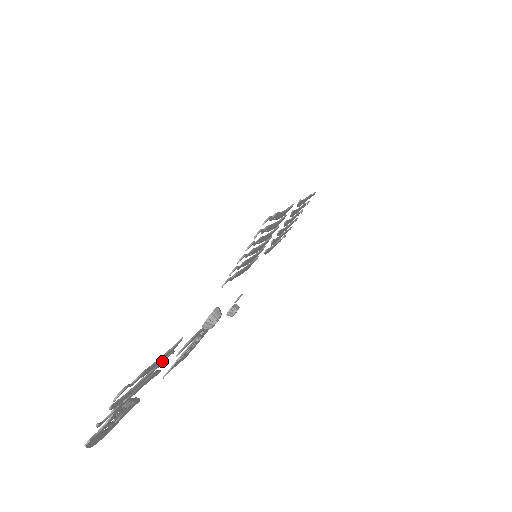
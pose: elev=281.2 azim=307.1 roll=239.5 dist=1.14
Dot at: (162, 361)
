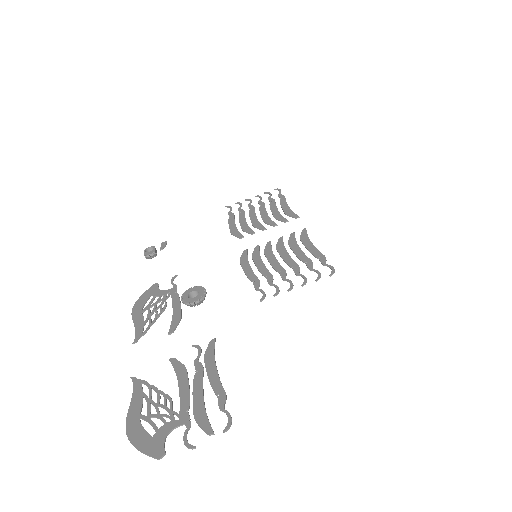
Dot at: (200, 362)
